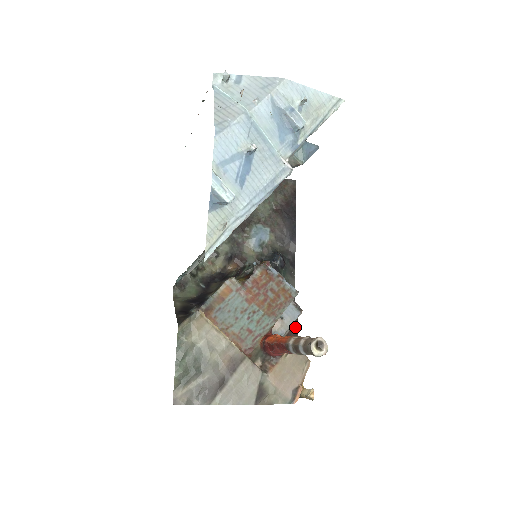
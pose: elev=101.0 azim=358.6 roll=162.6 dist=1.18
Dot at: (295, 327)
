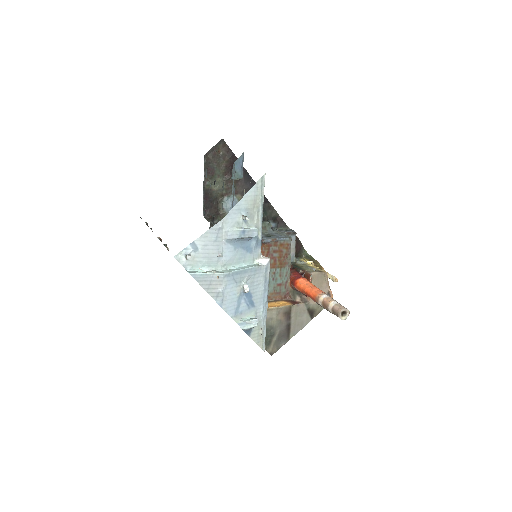
Dot at: (297, 242)
